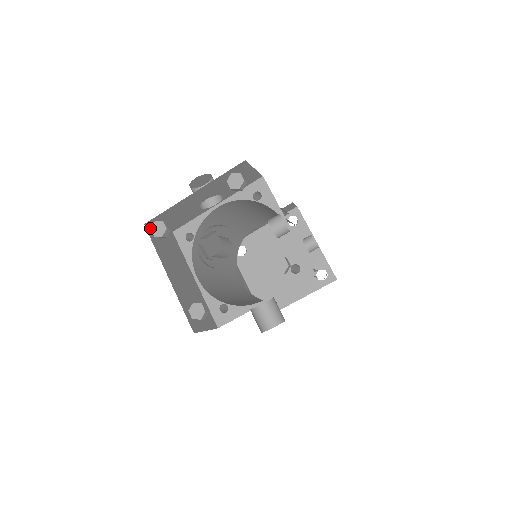
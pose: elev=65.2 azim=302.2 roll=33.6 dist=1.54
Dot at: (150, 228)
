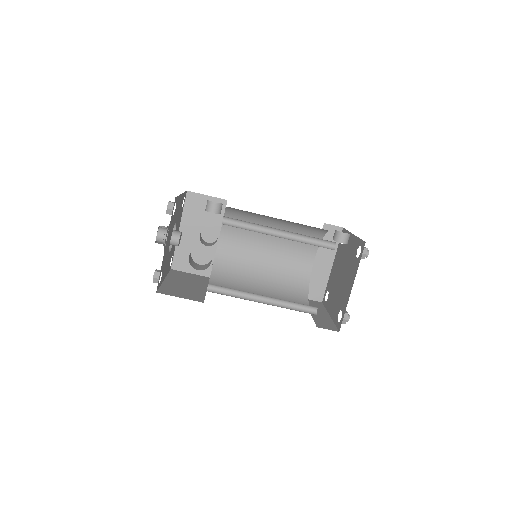
Dot at: (177, 271)
